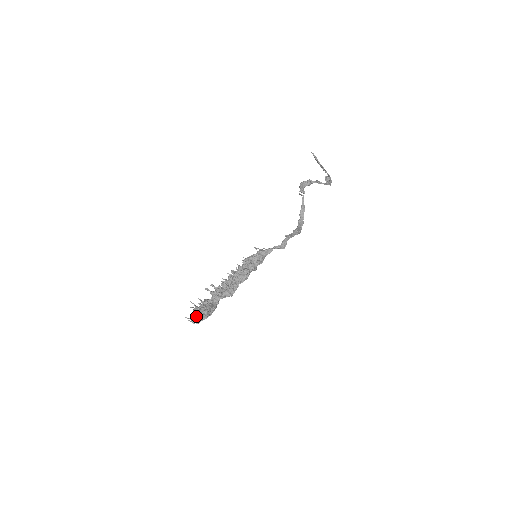
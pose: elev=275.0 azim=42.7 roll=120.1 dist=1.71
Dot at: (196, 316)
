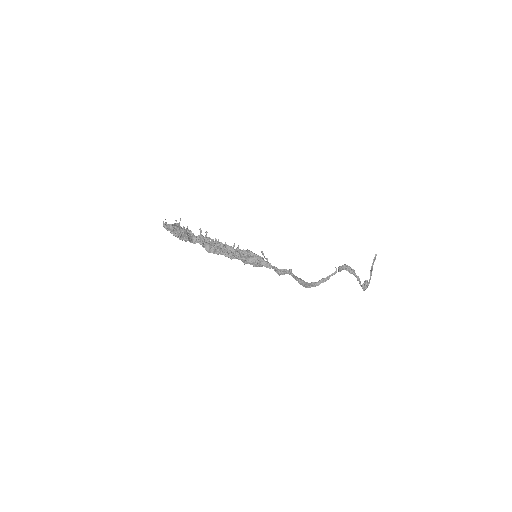
Dot at: (171, 225)
